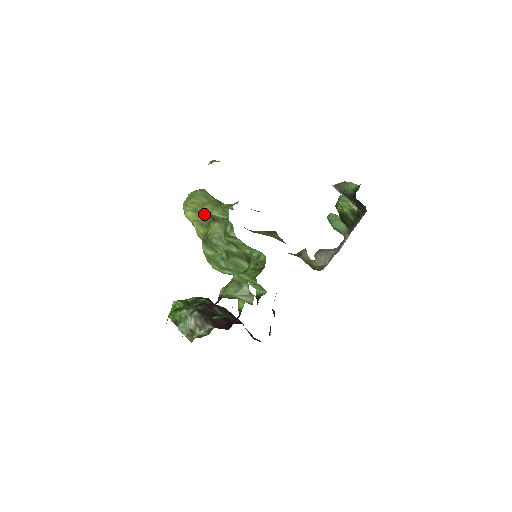
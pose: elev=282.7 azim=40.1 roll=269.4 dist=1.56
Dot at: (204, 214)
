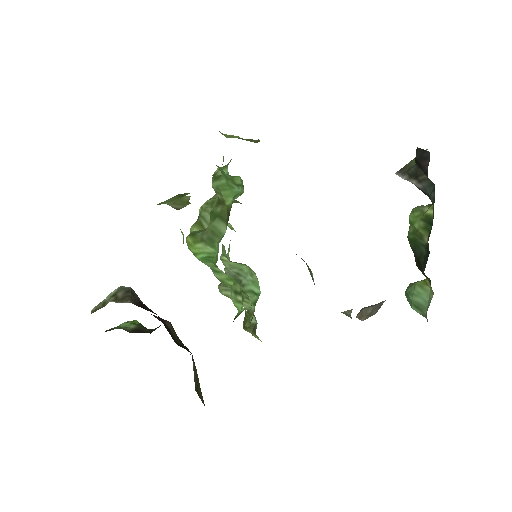
Dot at: occluded
